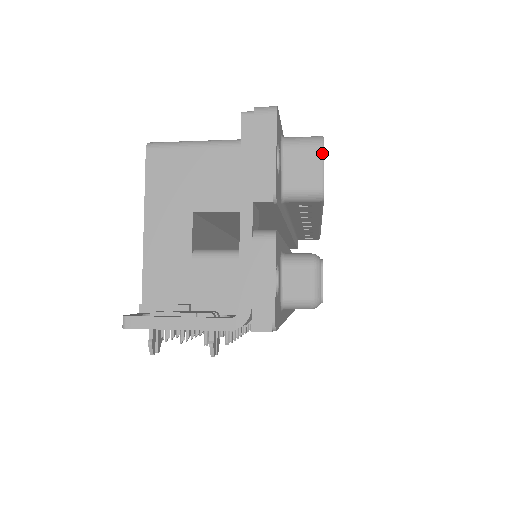
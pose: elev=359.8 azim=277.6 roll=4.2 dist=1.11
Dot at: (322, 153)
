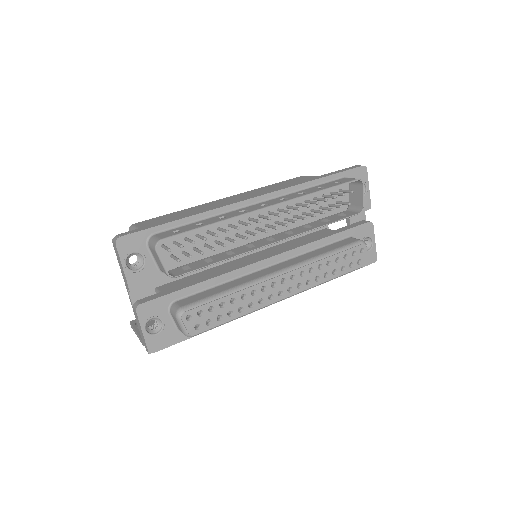
Dot at: (157, 254)
